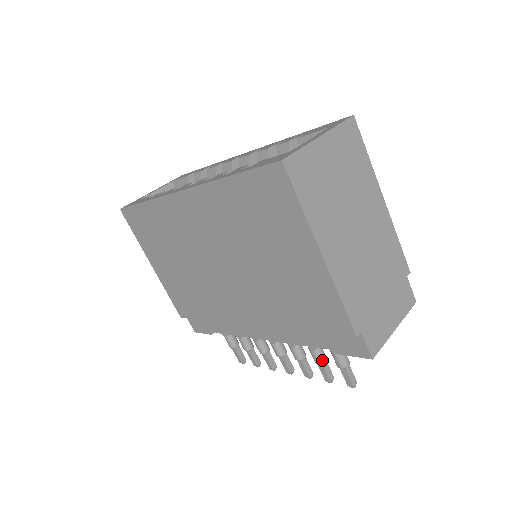
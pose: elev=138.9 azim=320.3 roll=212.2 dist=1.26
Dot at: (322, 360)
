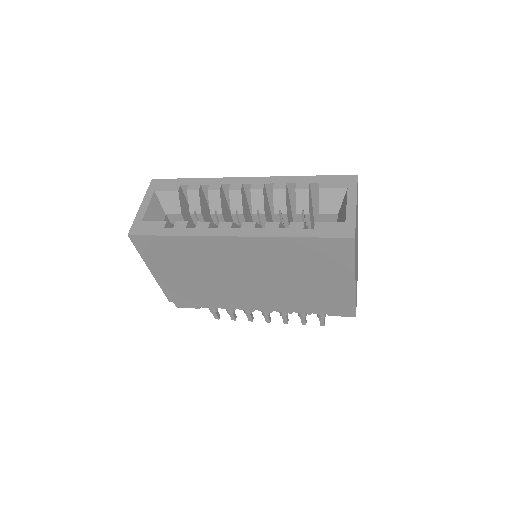
Dot at: (306, 315)
